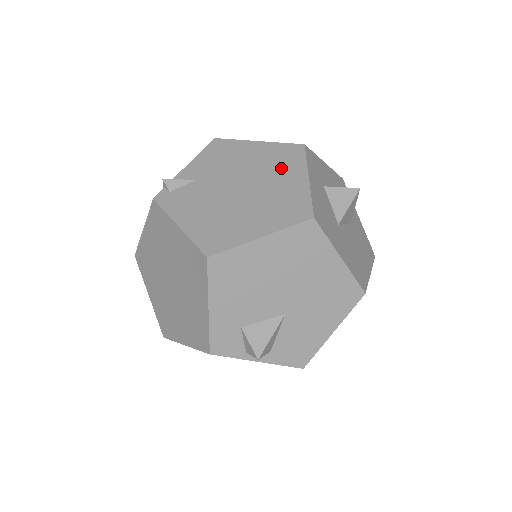
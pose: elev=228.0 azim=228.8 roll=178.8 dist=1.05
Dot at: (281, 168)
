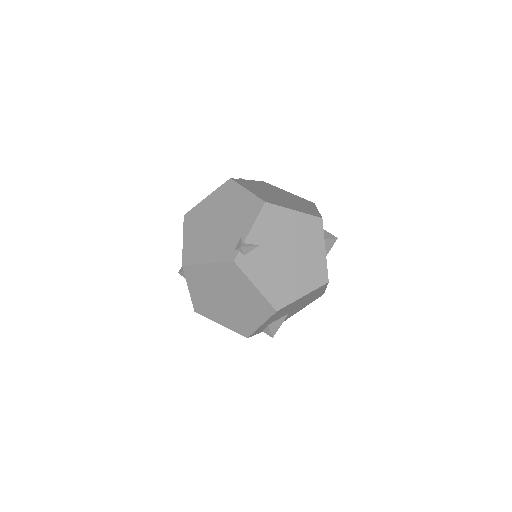
Dot at: (310, 239)
